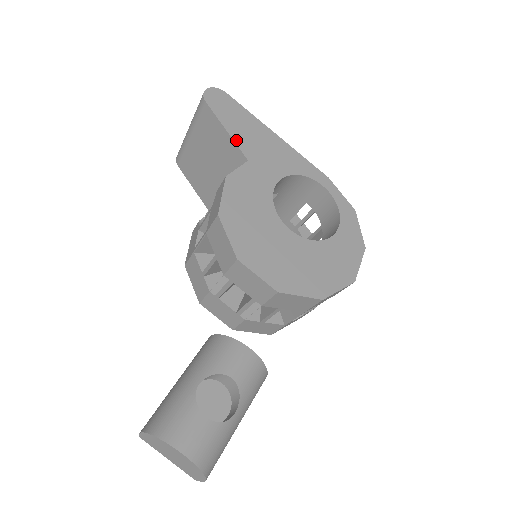
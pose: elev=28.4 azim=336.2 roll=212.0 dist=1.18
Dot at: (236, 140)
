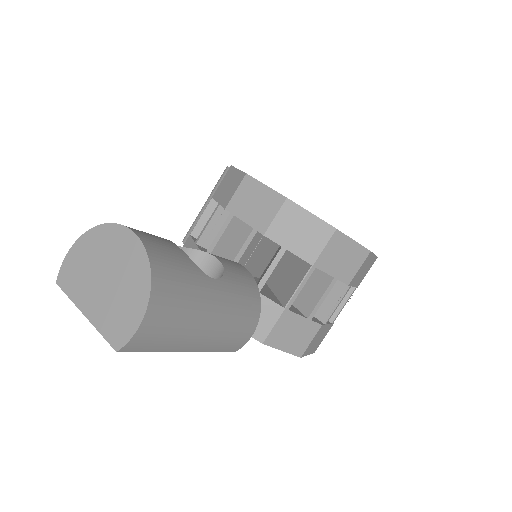
Dot at: occluded
